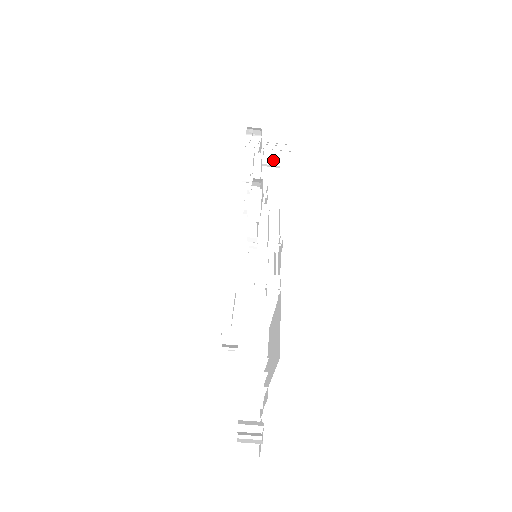
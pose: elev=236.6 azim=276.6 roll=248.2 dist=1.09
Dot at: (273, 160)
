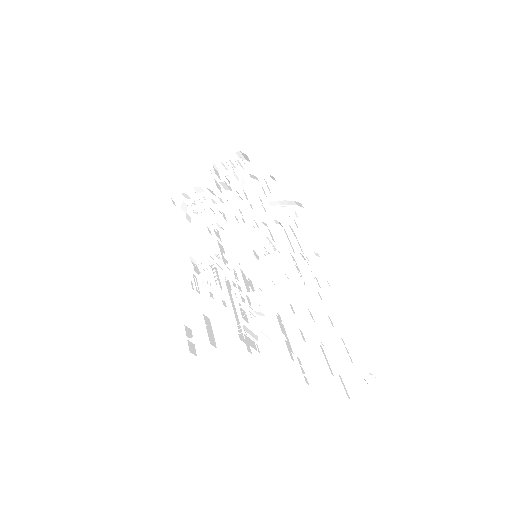
Dot at: occluded
